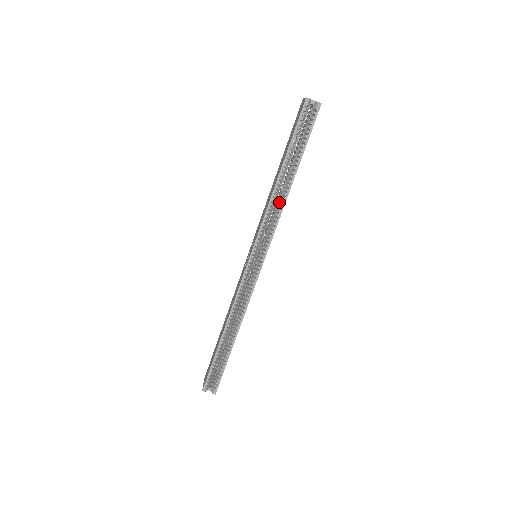
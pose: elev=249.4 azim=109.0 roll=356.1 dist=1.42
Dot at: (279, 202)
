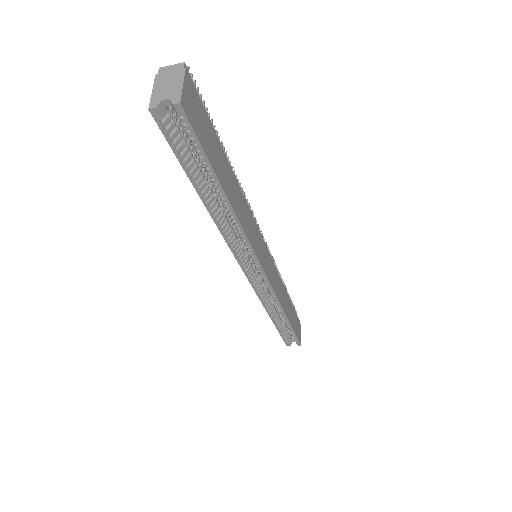
Dot at: occluded
